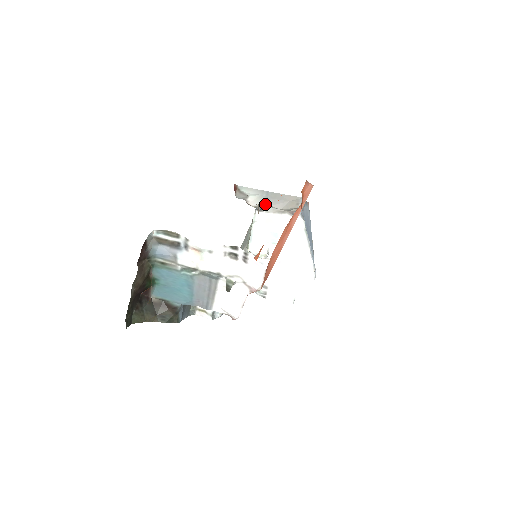
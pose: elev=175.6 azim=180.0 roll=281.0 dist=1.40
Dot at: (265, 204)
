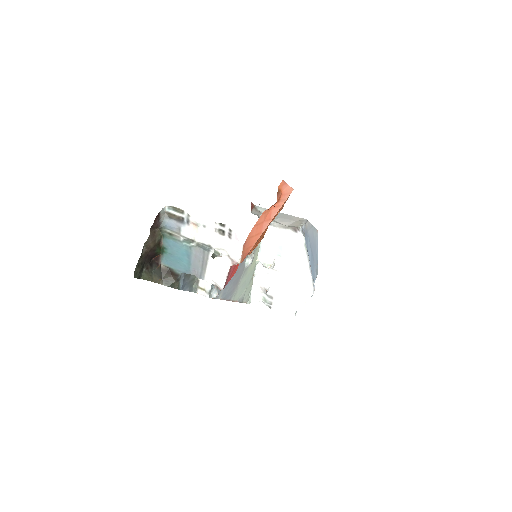
Dot at: (274, 220)
